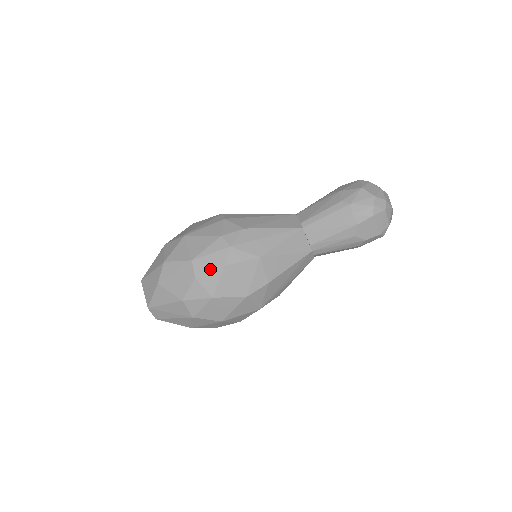
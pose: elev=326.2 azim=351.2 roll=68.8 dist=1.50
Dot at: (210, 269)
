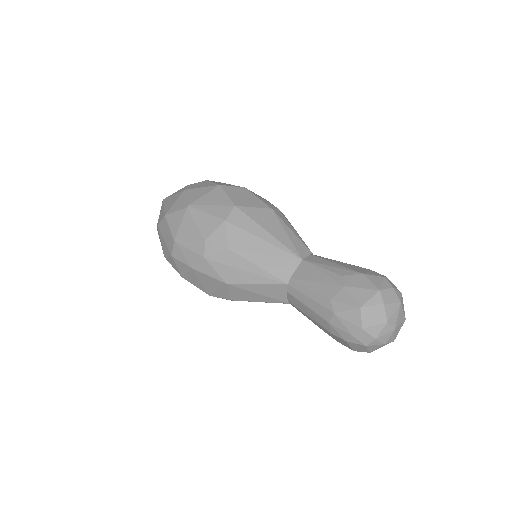
Dot at: (183, 260)
